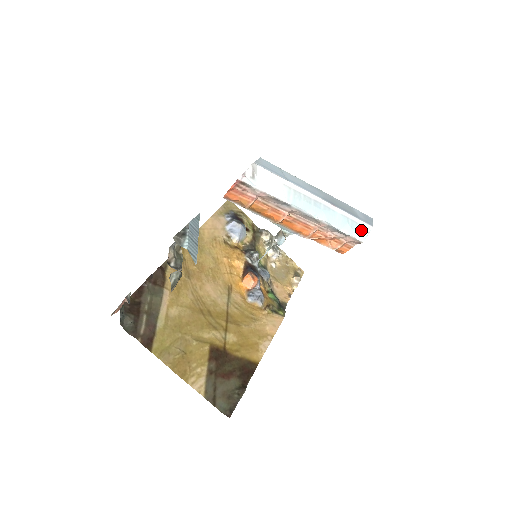
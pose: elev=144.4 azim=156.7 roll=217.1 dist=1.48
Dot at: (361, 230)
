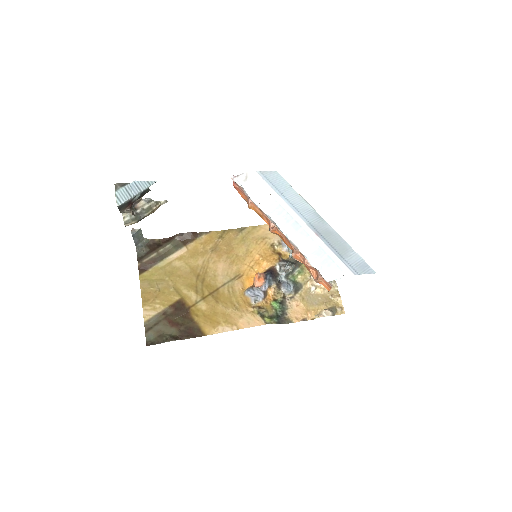
Dot at: (334, 270)
